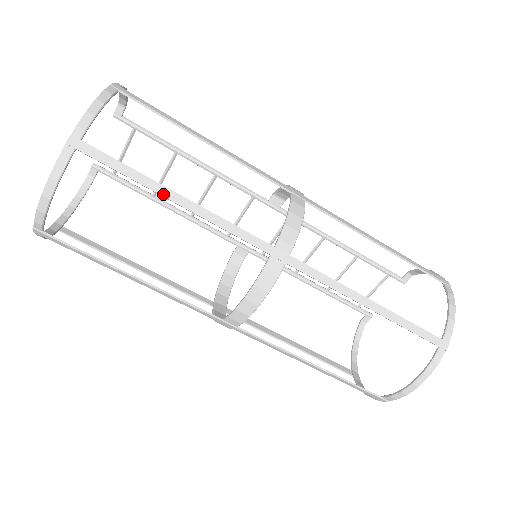
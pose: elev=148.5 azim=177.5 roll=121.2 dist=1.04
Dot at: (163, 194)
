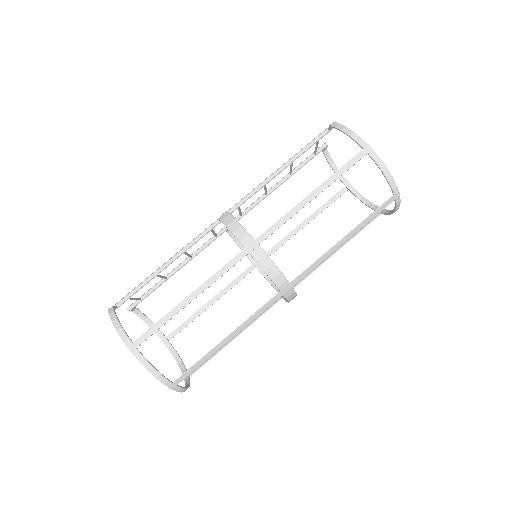
Dot at: (220, 347)
